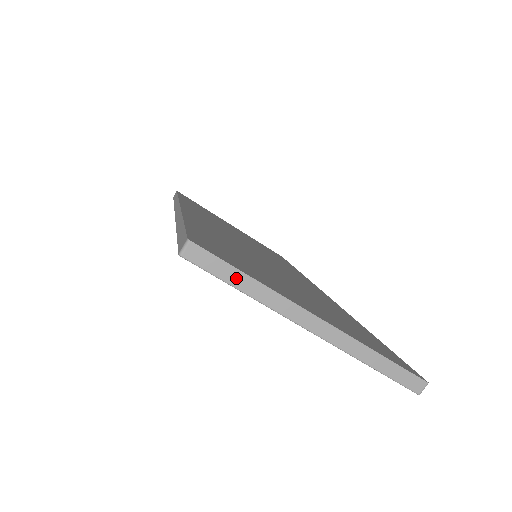
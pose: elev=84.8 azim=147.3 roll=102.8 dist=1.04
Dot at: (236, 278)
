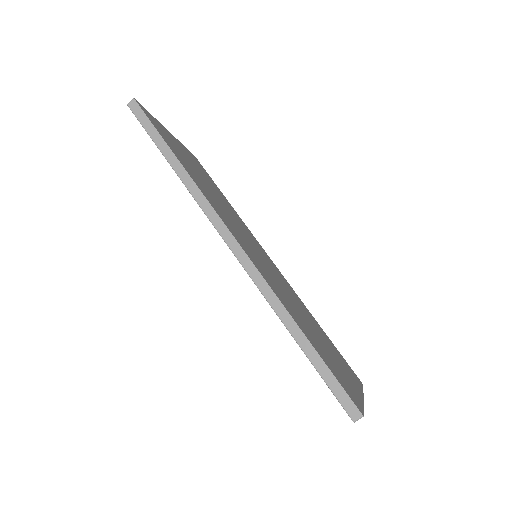
Dot at: occluded
